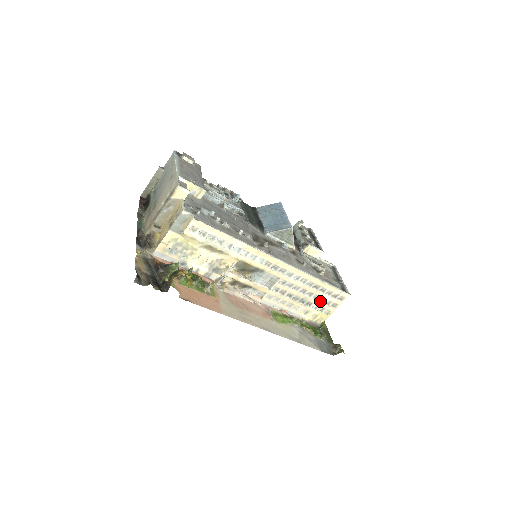
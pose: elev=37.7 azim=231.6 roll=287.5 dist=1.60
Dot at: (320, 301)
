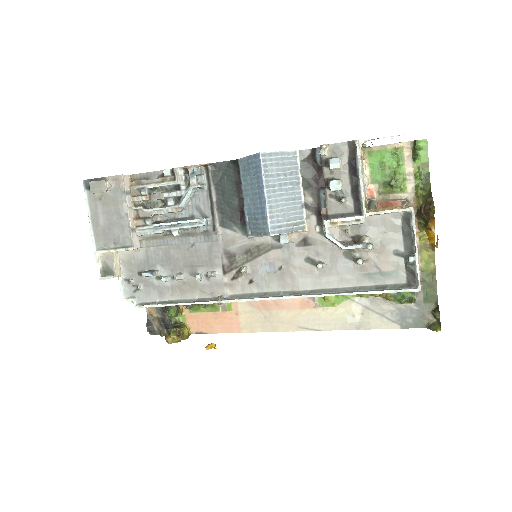
Dot at: occluded
